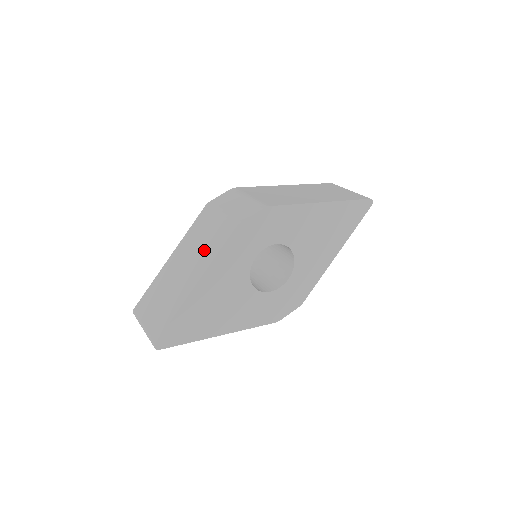
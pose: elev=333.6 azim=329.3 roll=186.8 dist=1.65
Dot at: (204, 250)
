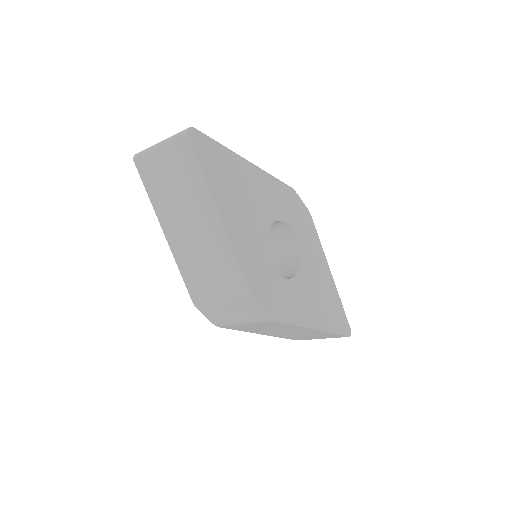
Dot at: occluded
